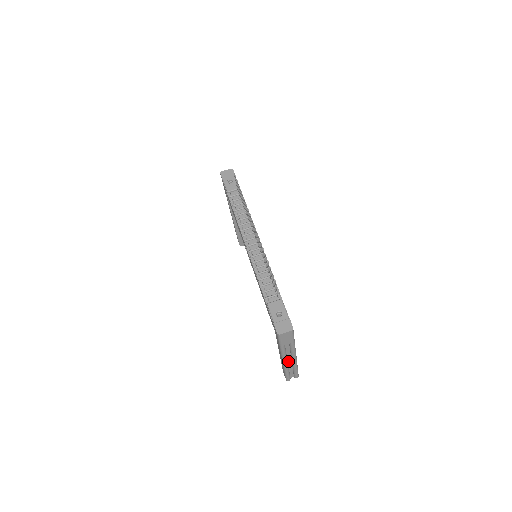
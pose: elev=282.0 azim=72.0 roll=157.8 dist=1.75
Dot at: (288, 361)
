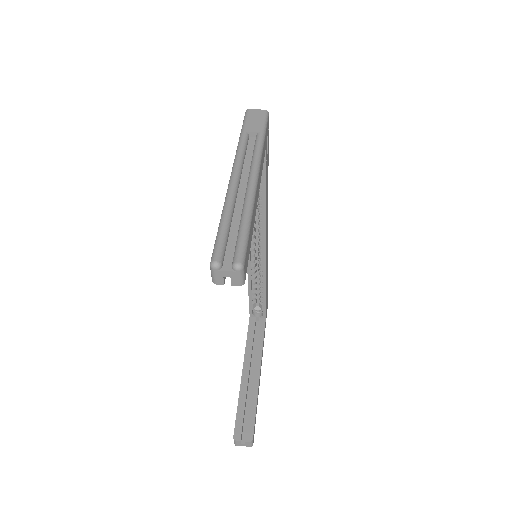
Dot at: (239, 194)
